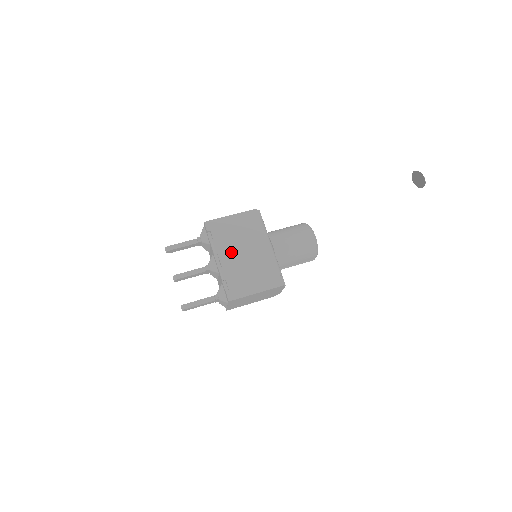
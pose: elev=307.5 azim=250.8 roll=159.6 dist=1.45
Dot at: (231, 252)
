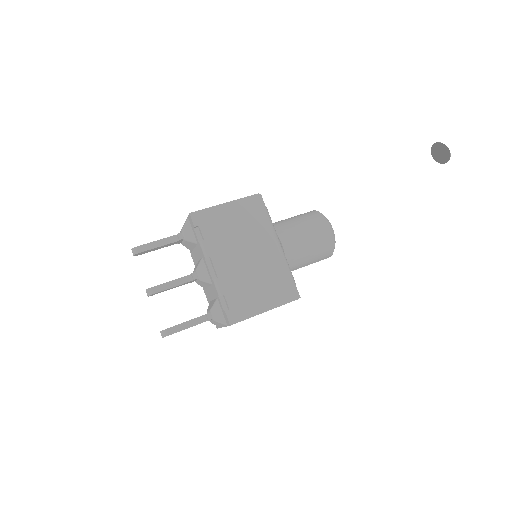
Dot at: (229, 255)
